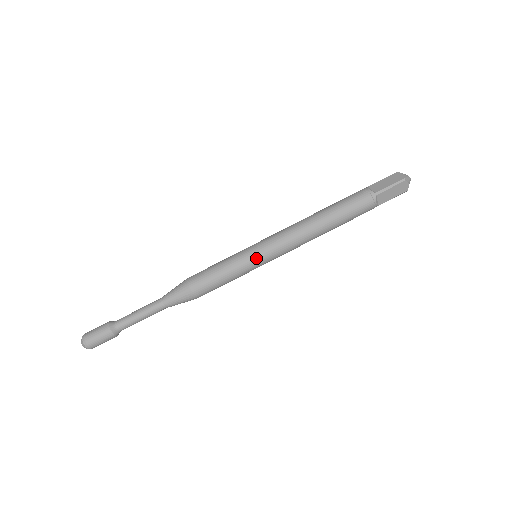
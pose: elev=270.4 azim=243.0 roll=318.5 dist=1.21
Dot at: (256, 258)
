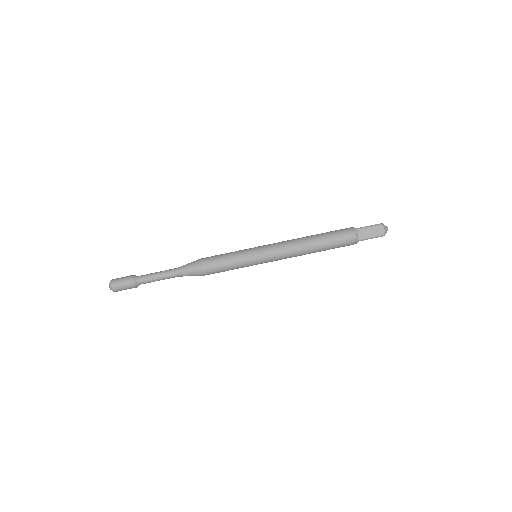
Dot at: (254, 252)
